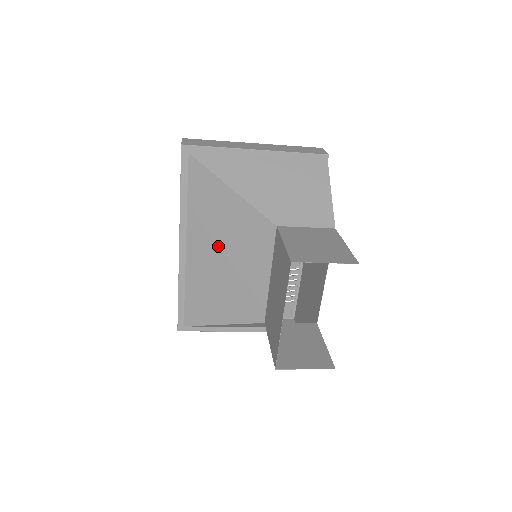
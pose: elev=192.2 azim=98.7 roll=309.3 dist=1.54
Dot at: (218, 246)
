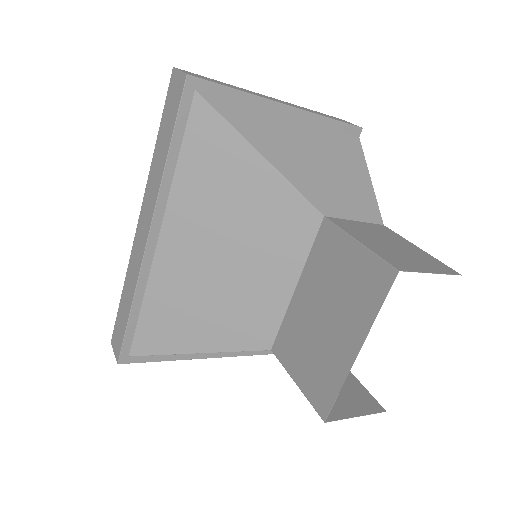
Dot at: (217, 240)
